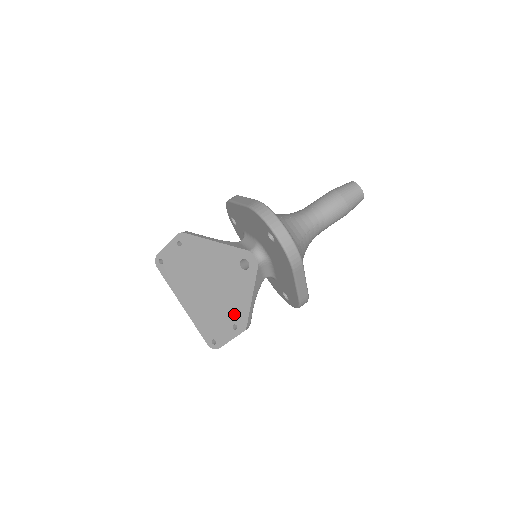
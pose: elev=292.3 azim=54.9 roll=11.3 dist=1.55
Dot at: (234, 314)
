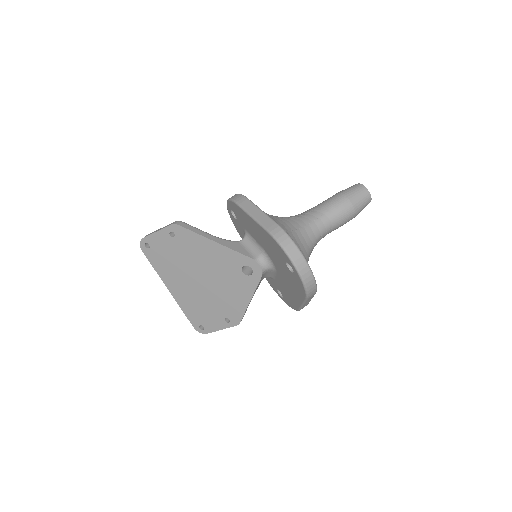
Dot at: (228, 310)
